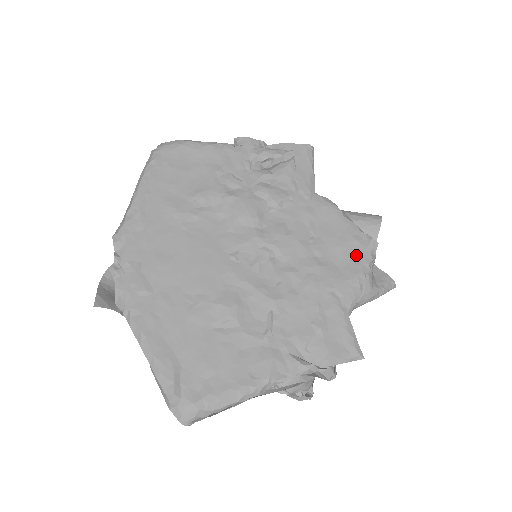
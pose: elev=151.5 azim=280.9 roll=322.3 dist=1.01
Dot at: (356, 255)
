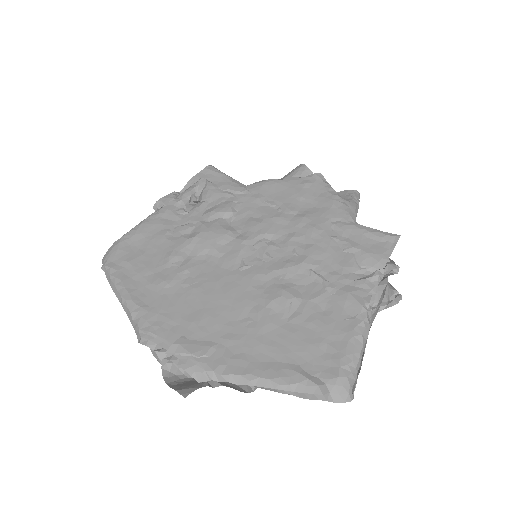
Dot at: (317, 191)
